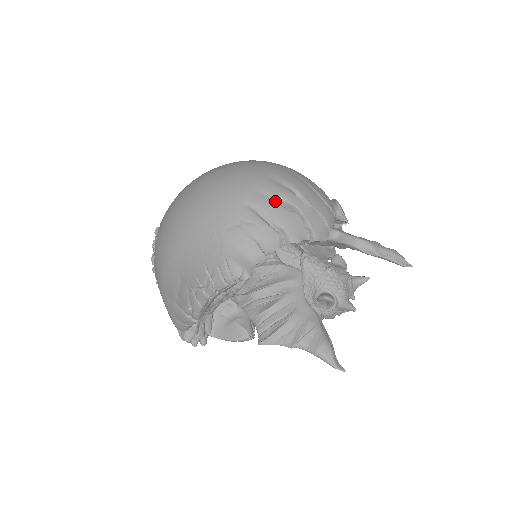
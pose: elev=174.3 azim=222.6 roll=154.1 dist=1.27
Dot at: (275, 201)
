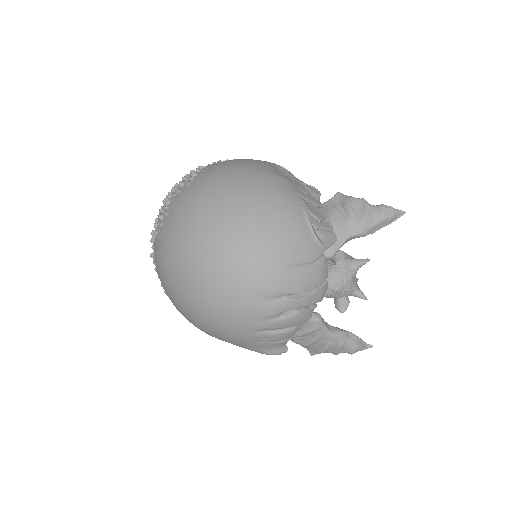
Dot at: (278, 318)
